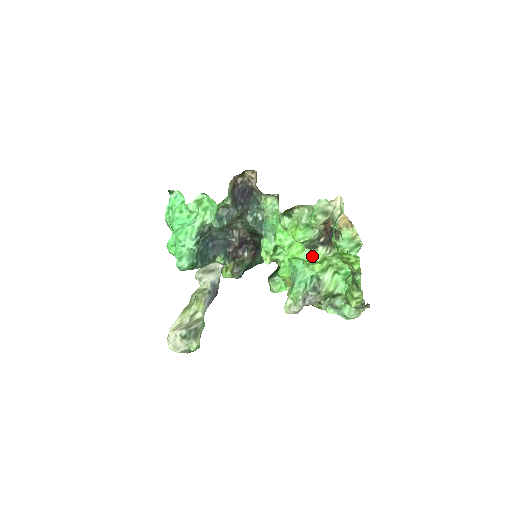
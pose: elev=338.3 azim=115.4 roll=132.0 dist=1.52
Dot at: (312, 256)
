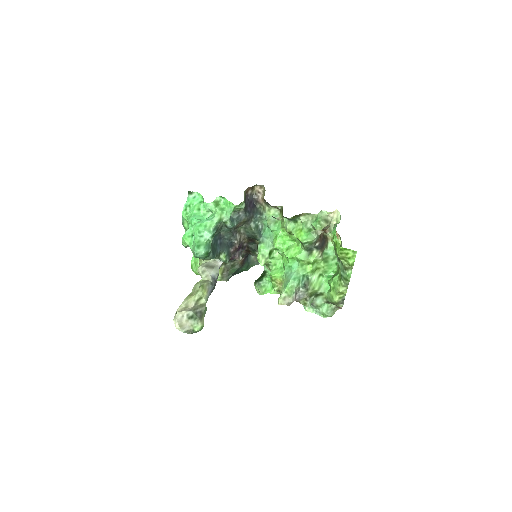
Dot at: (308, 257)
